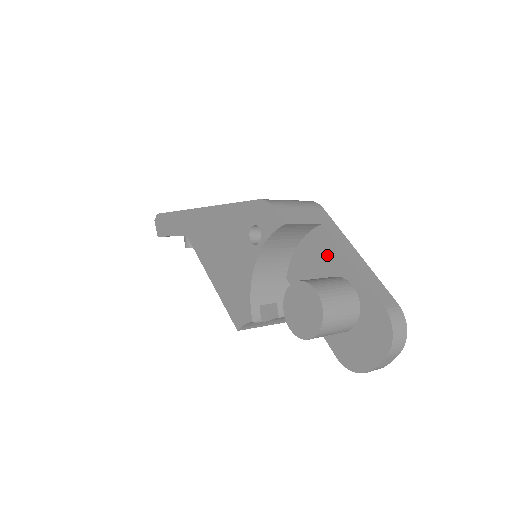
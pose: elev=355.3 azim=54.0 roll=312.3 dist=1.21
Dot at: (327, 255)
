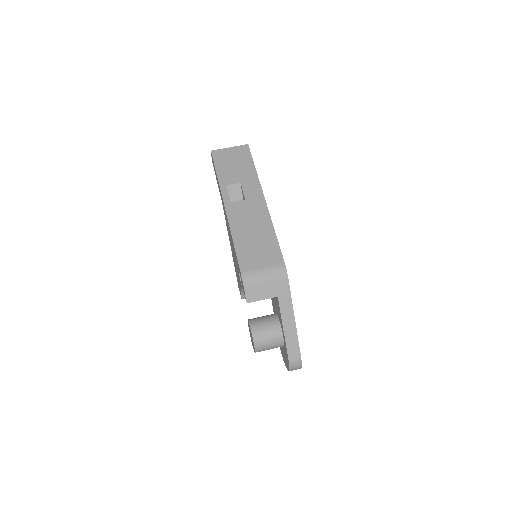
Dot at: (278, 310)
